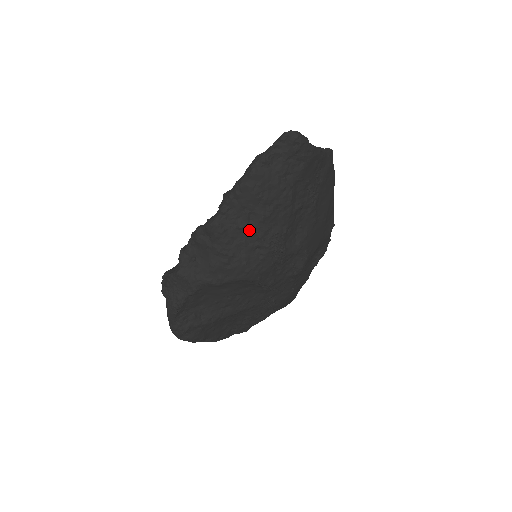
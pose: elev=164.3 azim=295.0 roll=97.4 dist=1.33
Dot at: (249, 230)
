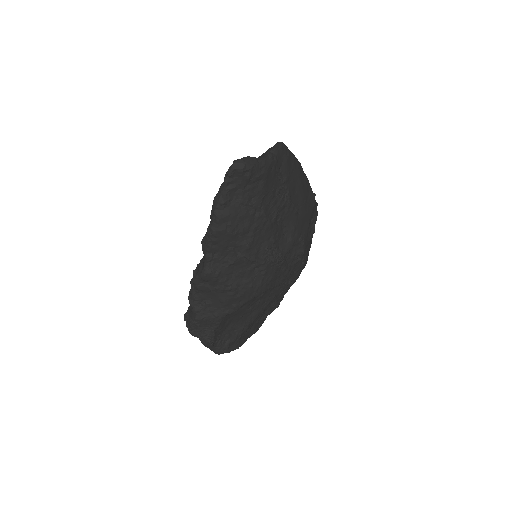
Dot at: (240, 261)
